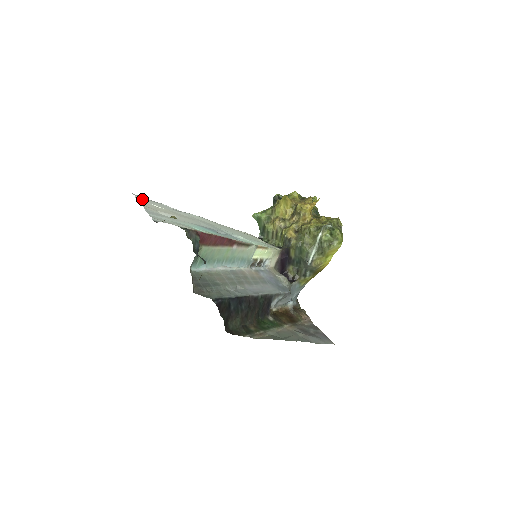
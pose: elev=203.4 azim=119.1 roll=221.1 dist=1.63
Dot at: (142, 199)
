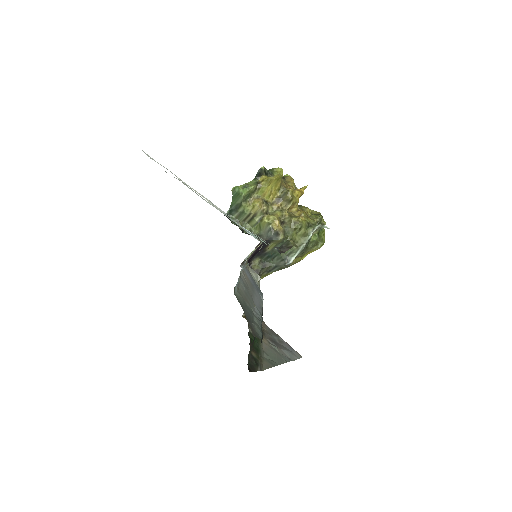
Dot at: (151, 158)
